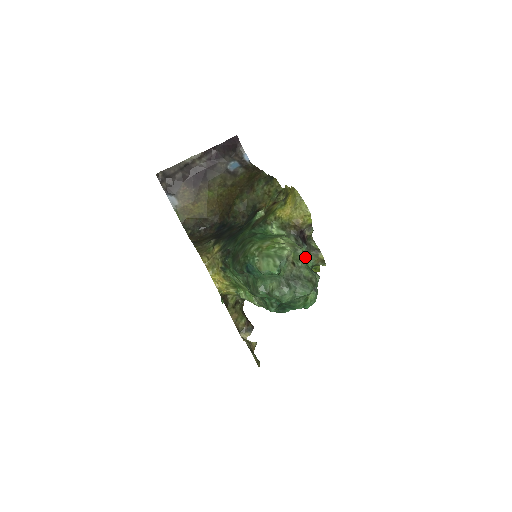
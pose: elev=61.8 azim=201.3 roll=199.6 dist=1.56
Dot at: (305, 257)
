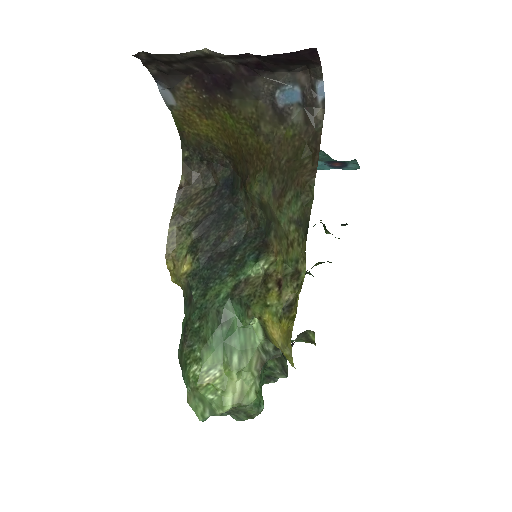
Dot at: occluded
